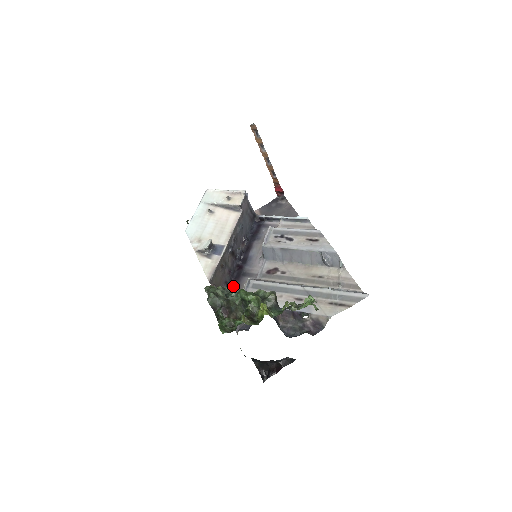
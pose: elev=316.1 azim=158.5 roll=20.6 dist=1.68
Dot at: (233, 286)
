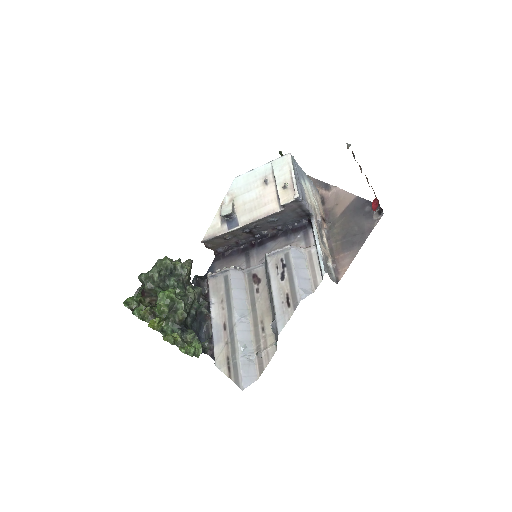
Dot at: (232, 253)
